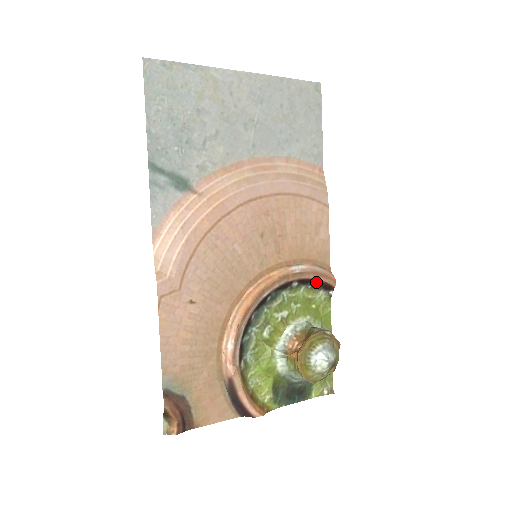
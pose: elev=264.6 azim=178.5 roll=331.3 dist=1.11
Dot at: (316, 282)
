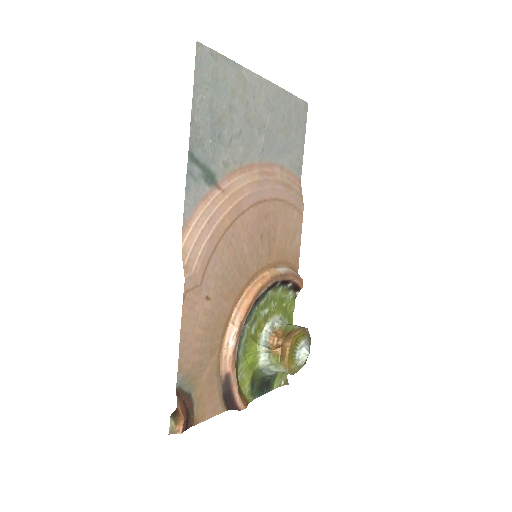
Dot at: (291, 283)
